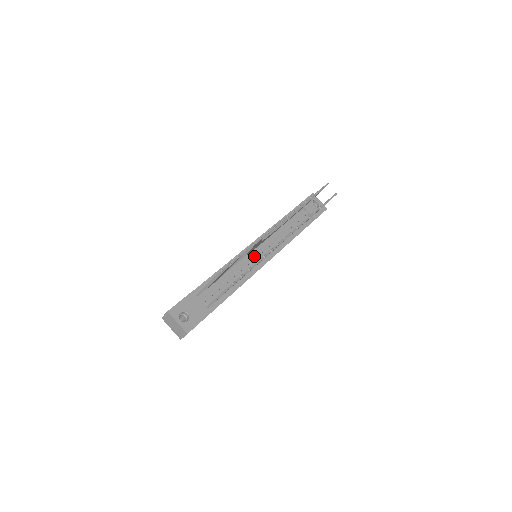
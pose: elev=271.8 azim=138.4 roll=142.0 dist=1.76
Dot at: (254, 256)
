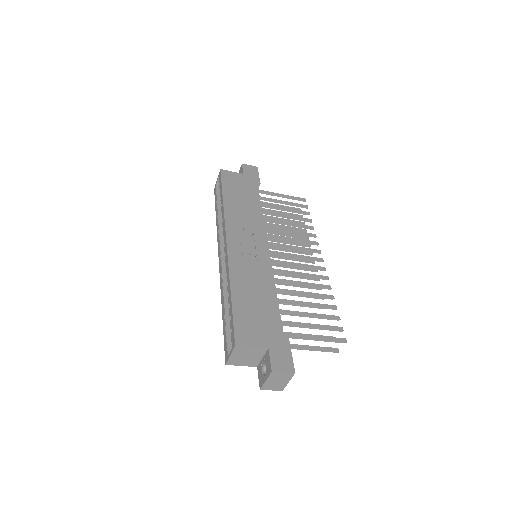
Dot at: occluded
